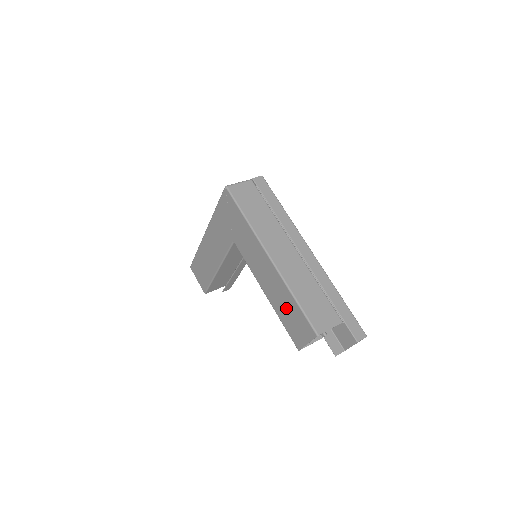
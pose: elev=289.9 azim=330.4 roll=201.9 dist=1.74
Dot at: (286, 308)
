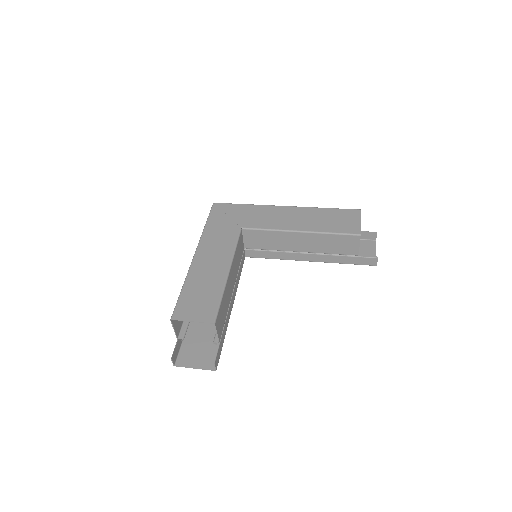
Dot at: (325, 219)
